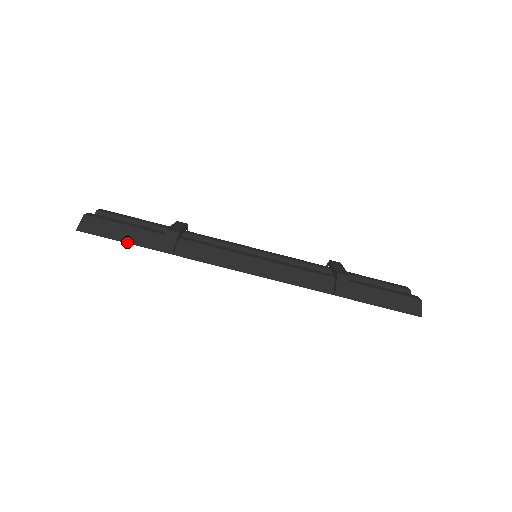
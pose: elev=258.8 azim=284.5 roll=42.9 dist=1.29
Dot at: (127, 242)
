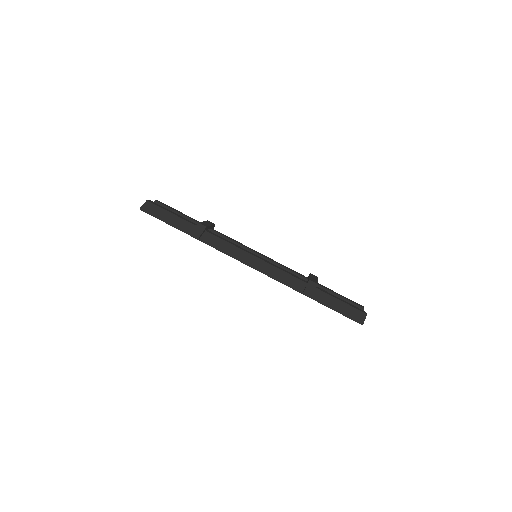
Dot at: (170, 224)
